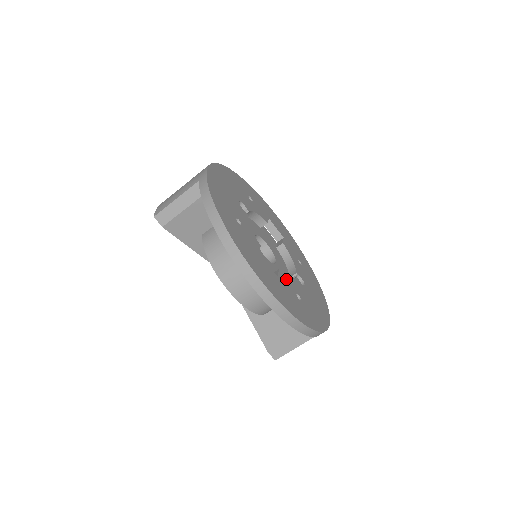
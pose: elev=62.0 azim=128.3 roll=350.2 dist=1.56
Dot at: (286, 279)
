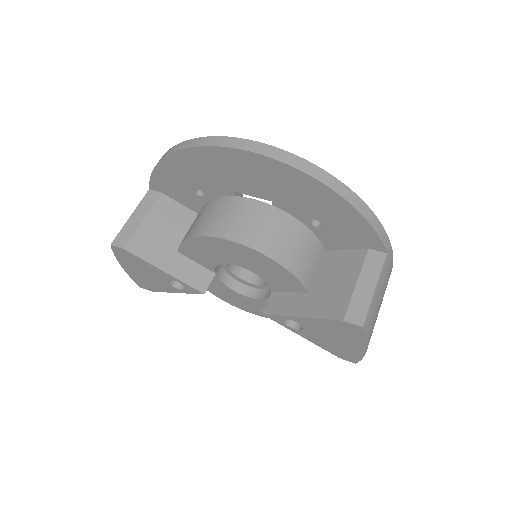
Dot at: occluded
